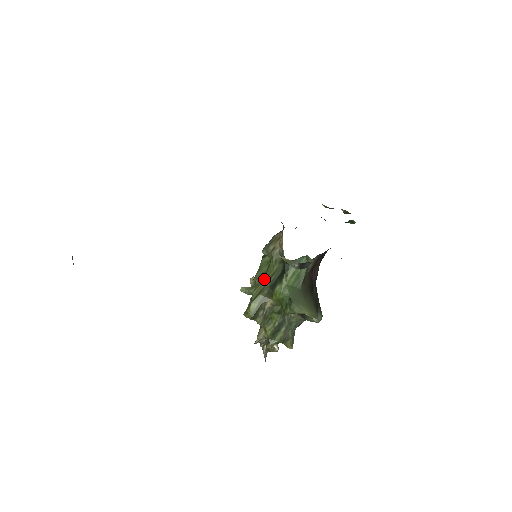
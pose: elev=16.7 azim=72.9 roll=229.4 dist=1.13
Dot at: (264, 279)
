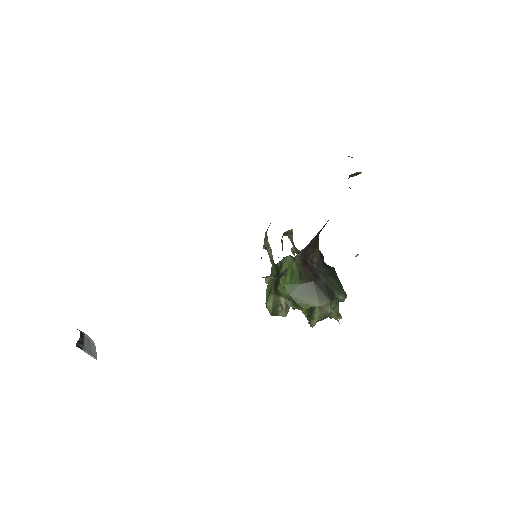
Dot at: occluded
